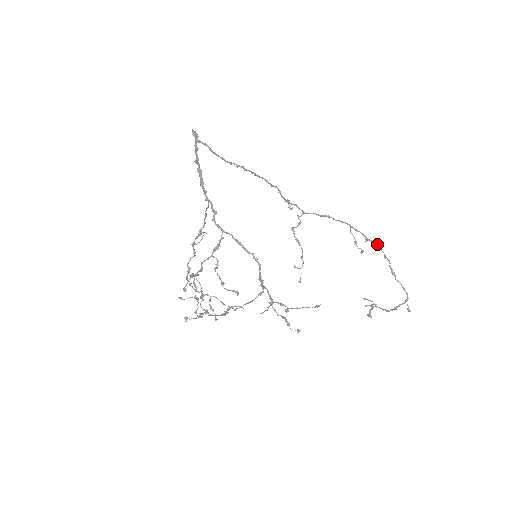
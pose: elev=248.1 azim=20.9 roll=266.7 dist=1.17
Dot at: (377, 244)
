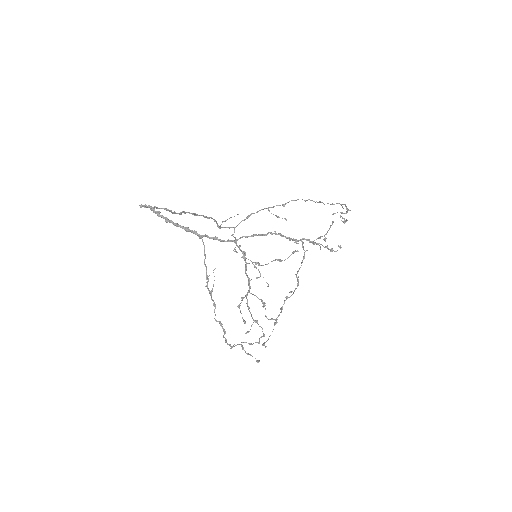
Dot at: (293, 200)
